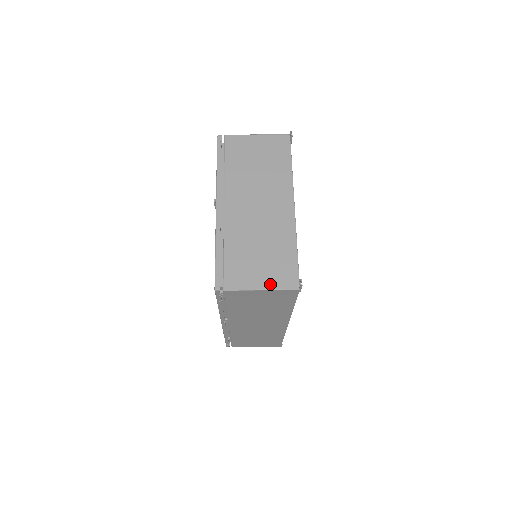
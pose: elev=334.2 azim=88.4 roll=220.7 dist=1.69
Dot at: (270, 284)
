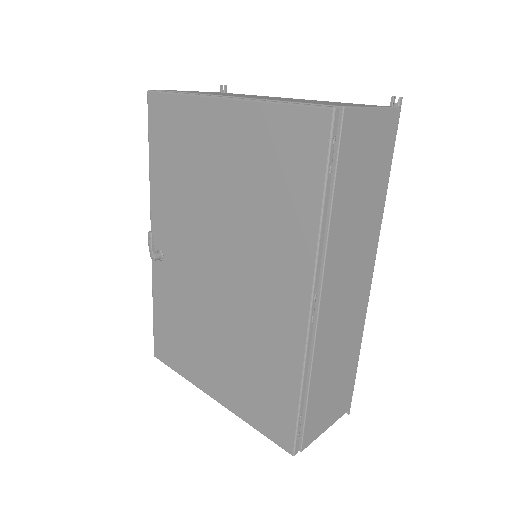
Dot at: (373, 106)
